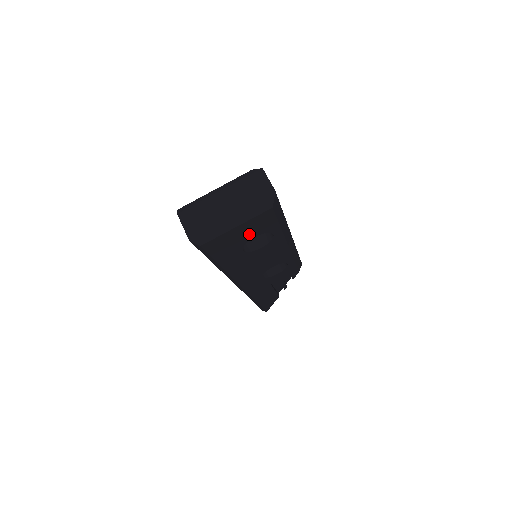
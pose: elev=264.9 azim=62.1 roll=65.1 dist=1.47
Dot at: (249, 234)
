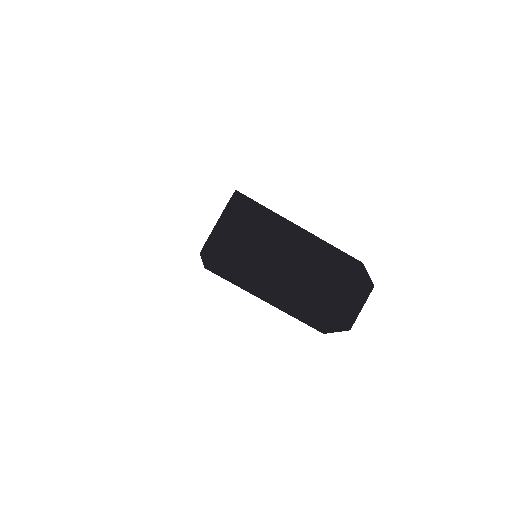
Dot at: occluded
